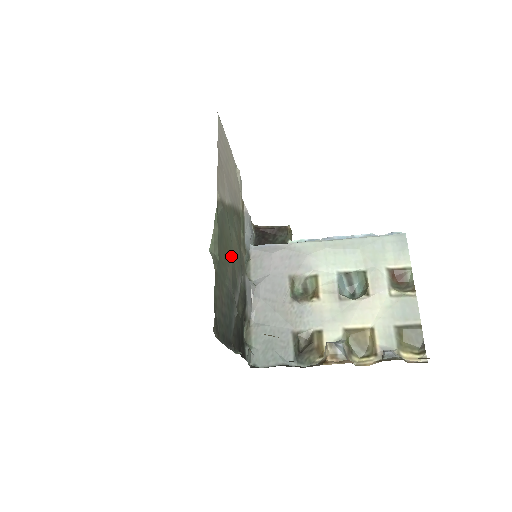
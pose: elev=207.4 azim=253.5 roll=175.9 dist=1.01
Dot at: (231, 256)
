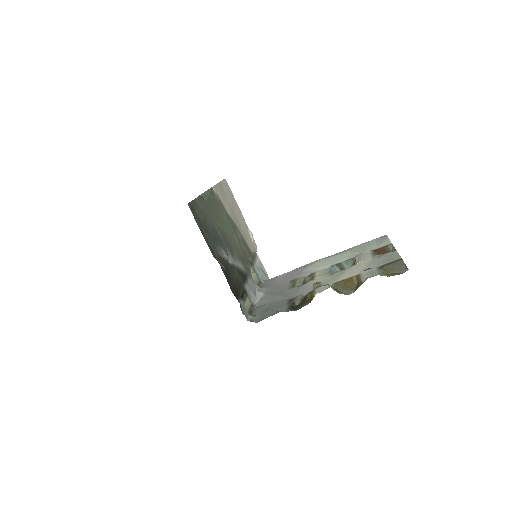
Dot at: (227, 234)
